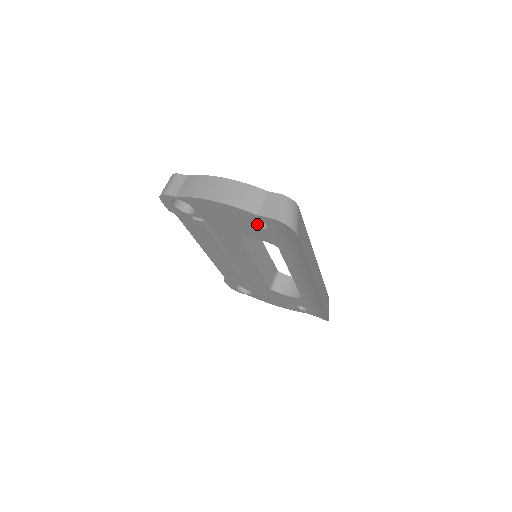
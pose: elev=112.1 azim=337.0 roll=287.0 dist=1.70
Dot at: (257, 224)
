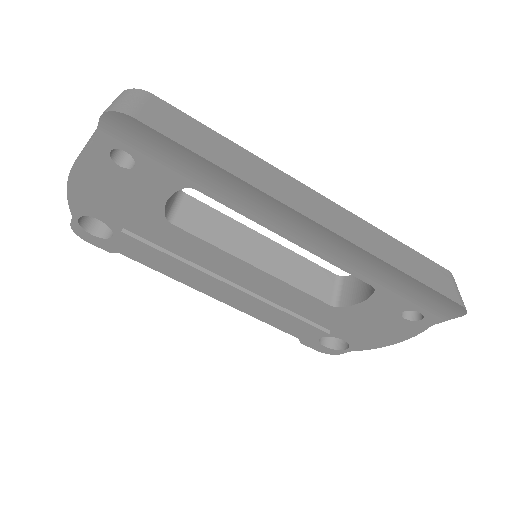
Dot at: (128, 166)
